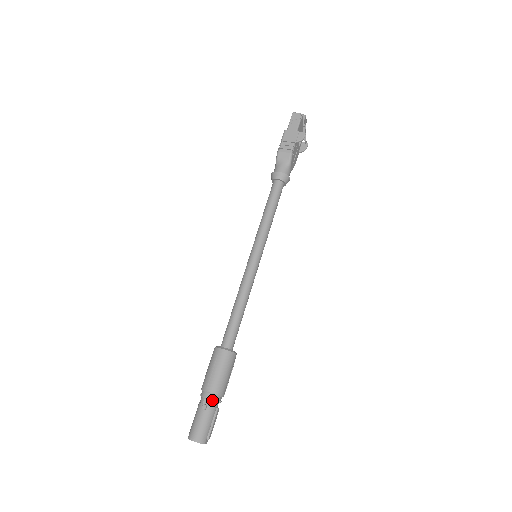
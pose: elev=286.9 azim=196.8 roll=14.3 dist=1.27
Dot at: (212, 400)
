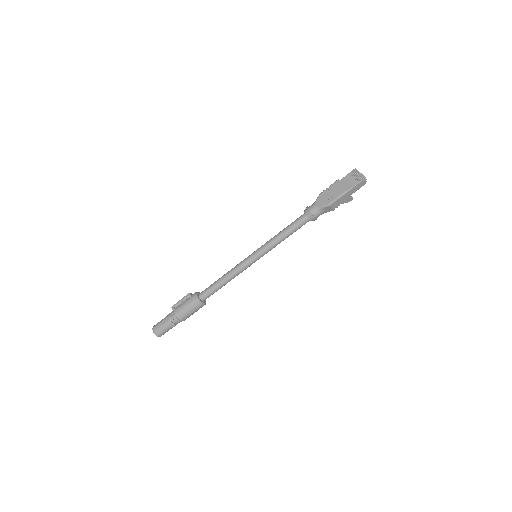
Dot at: occluded
